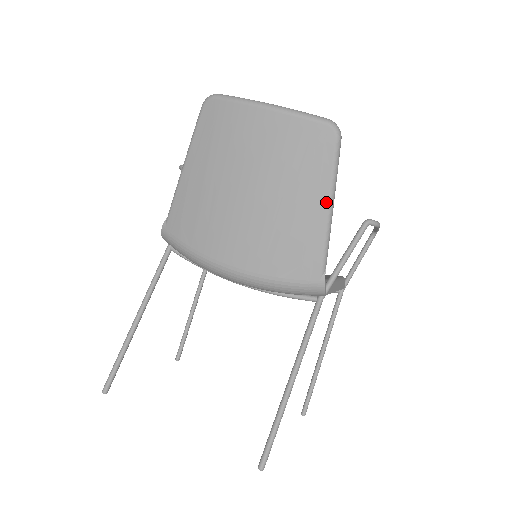
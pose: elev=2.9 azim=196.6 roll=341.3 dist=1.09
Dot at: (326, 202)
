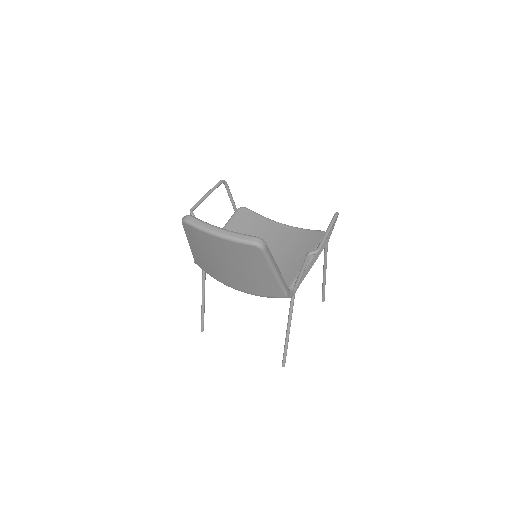
Dot at: (271, 272)
